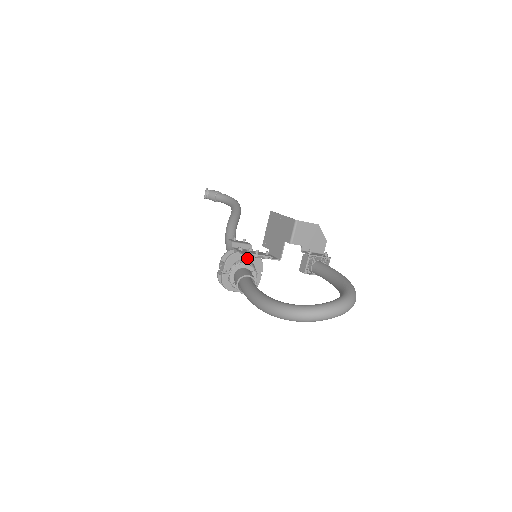
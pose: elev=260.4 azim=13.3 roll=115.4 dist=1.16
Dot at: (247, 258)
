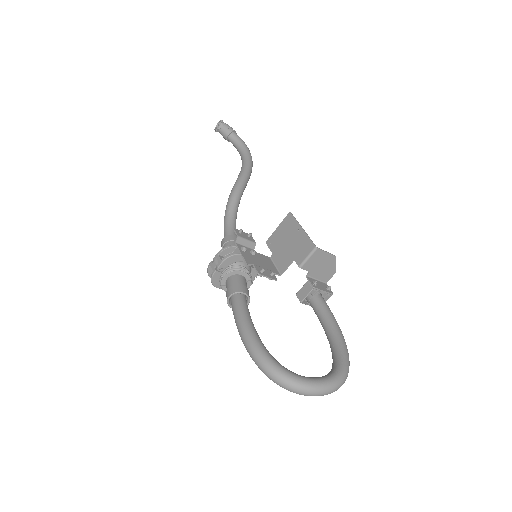
Dot at: occluded
